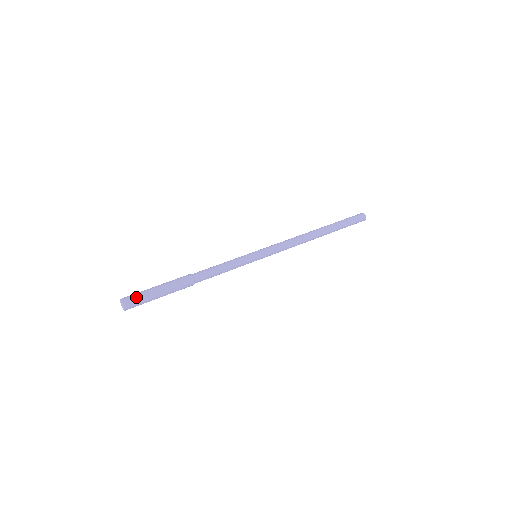
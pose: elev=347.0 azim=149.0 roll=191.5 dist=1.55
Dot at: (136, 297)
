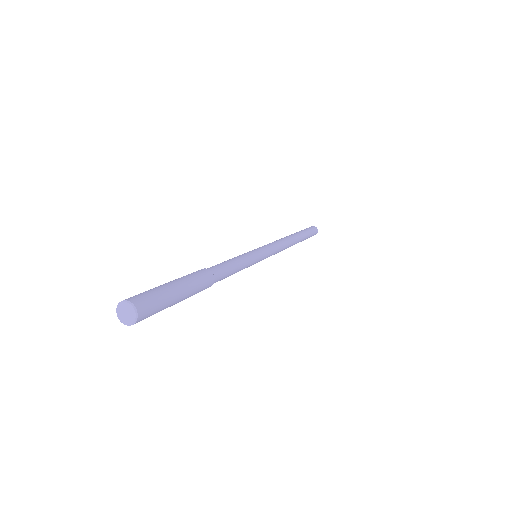
Dot at: (154, 301)
